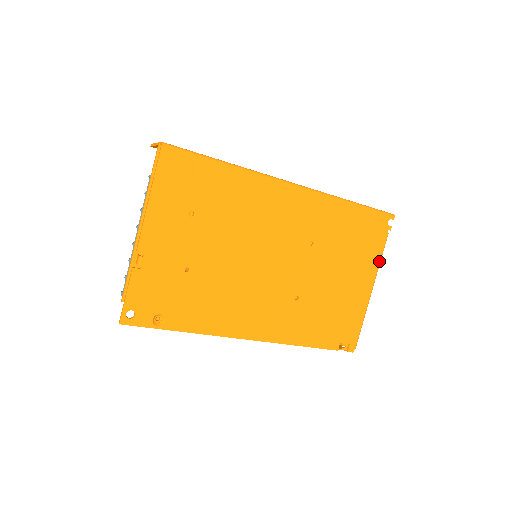
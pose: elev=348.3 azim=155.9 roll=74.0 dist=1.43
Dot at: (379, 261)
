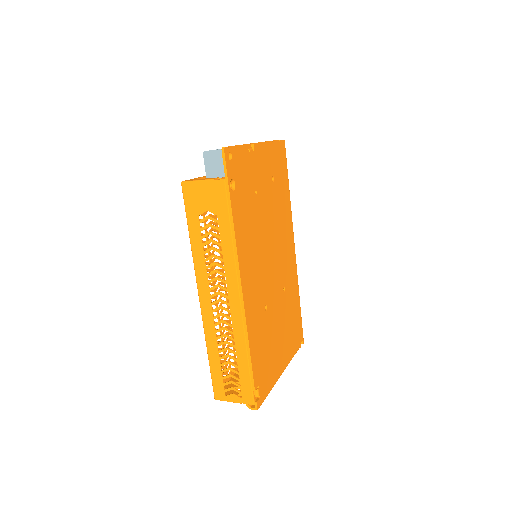
Dot at: (291, 359)
